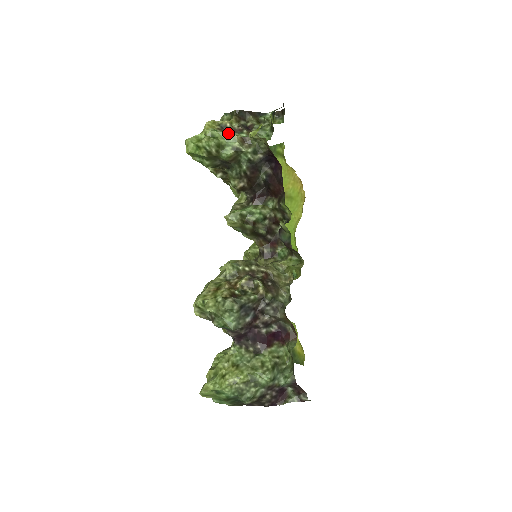
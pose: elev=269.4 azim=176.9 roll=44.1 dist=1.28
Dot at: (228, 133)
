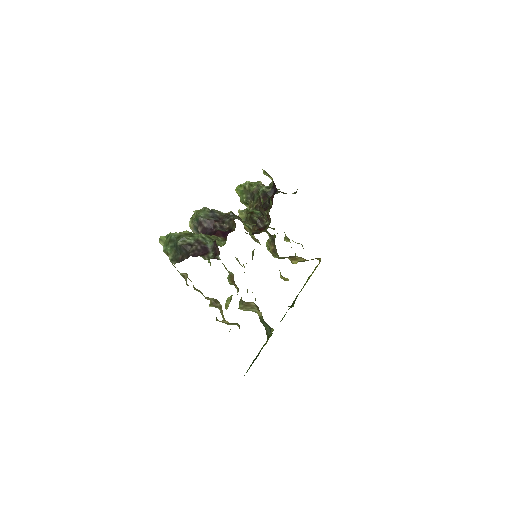
Dot at: occluded
